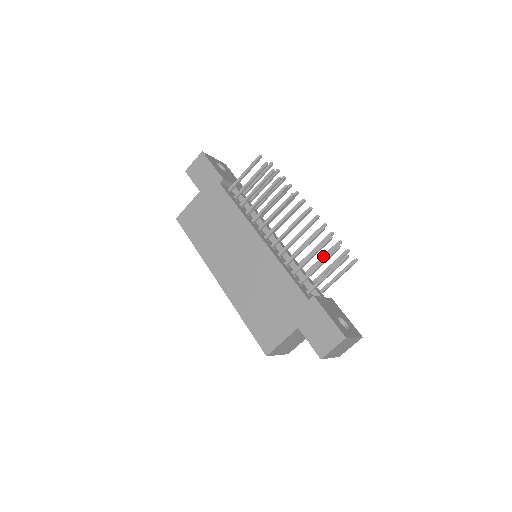
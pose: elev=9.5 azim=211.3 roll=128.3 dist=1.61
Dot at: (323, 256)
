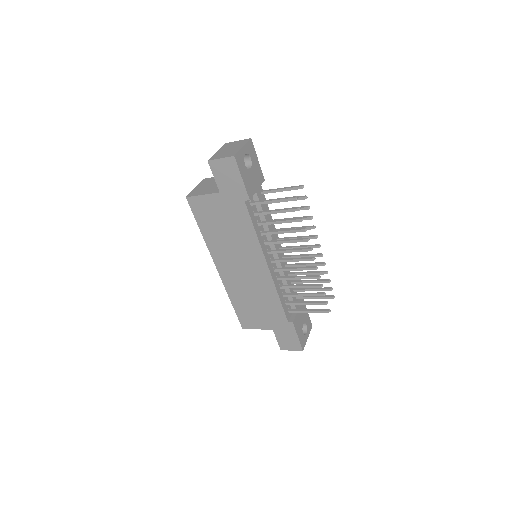
Dot at: (311, 282)
